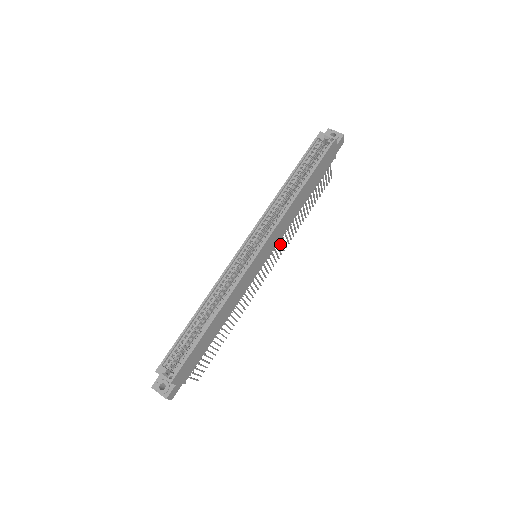
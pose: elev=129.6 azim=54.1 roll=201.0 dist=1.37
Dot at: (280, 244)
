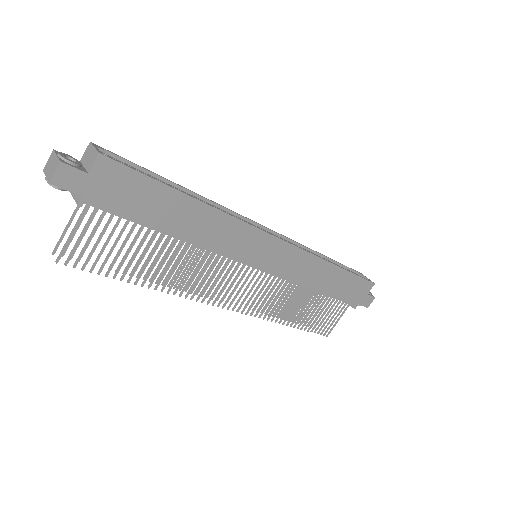
Dot at: (267, 296)
